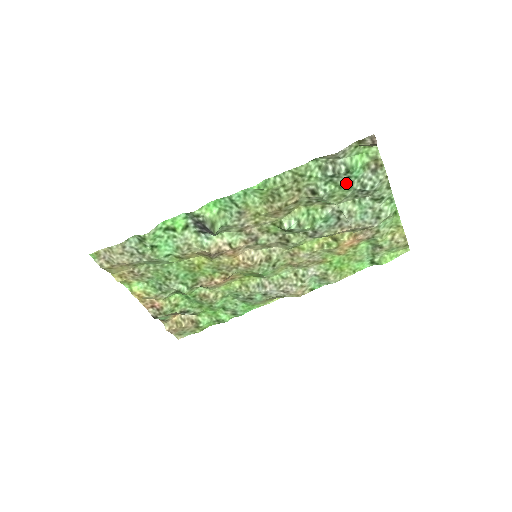
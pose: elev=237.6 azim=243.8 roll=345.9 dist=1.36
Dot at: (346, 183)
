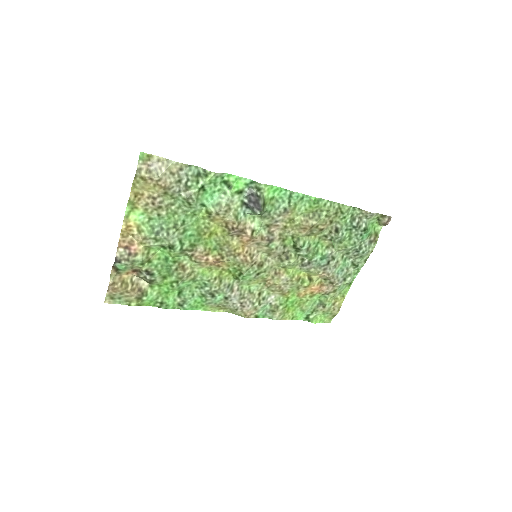
Dot at: (355, 238)
